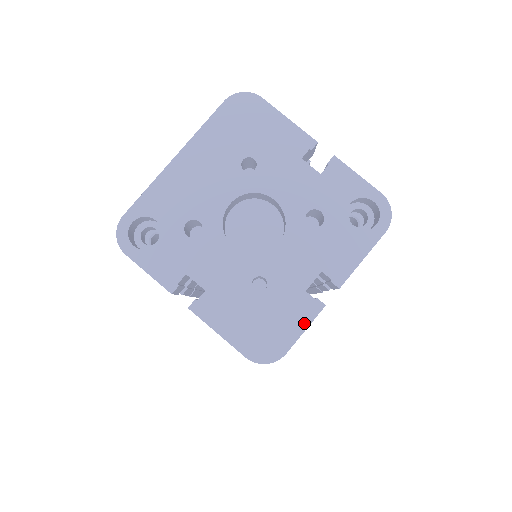
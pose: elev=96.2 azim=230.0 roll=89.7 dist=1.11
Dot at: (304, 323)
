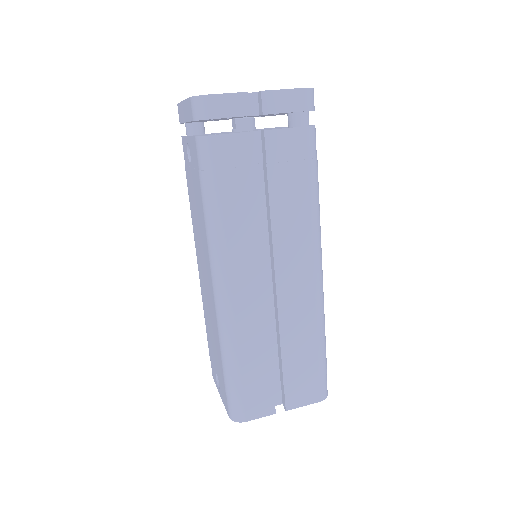
Dot at: occluded
